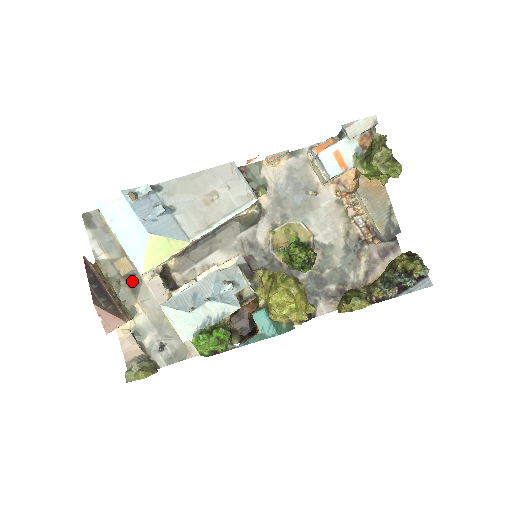
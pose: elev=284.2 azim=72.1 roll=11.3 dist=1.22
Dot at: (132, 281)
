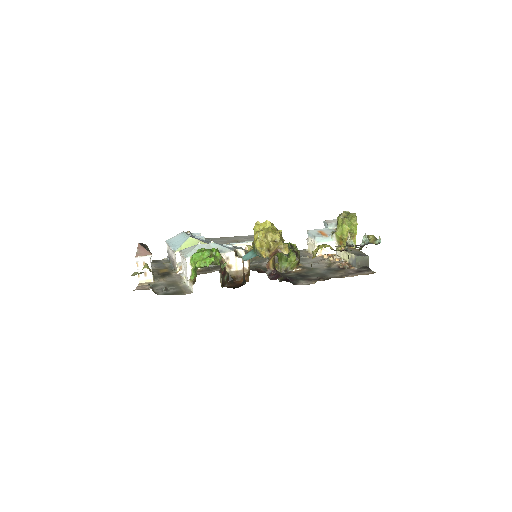
Dot at: (165, 274)
